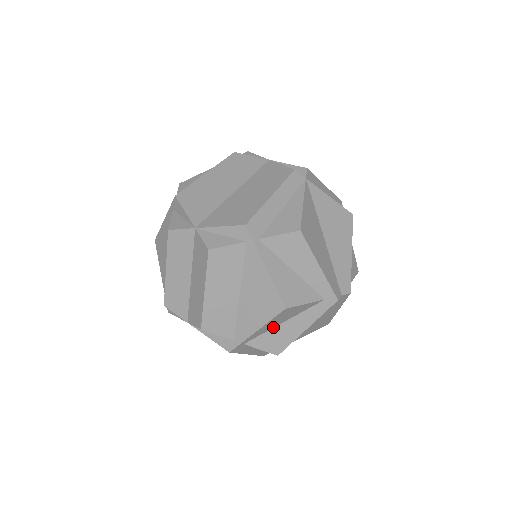
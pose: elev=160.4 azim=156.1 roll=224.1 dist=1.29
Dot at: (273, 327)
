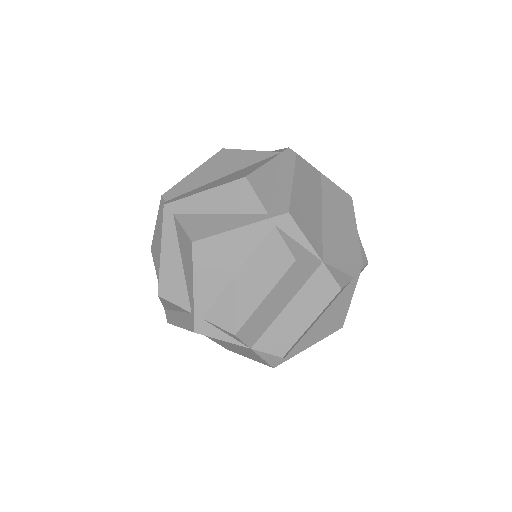
Dot at: occluded
